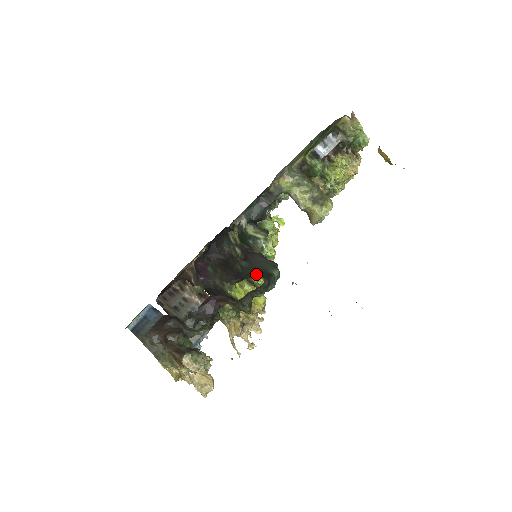
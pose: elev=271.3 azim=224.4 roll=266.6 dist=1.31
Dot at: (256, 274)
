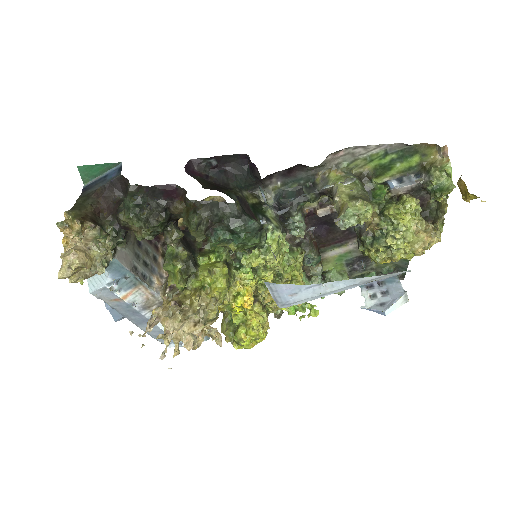
Dot at: occluded
